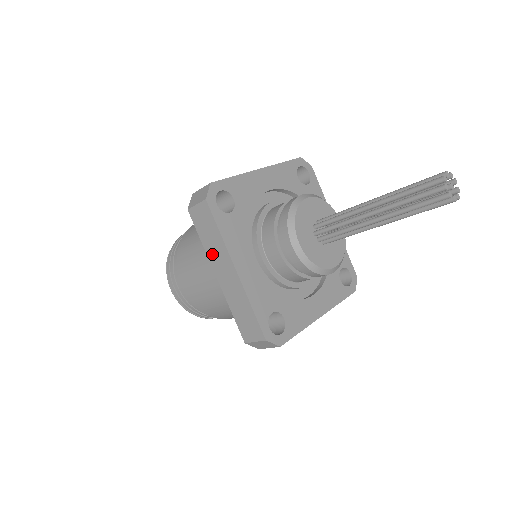
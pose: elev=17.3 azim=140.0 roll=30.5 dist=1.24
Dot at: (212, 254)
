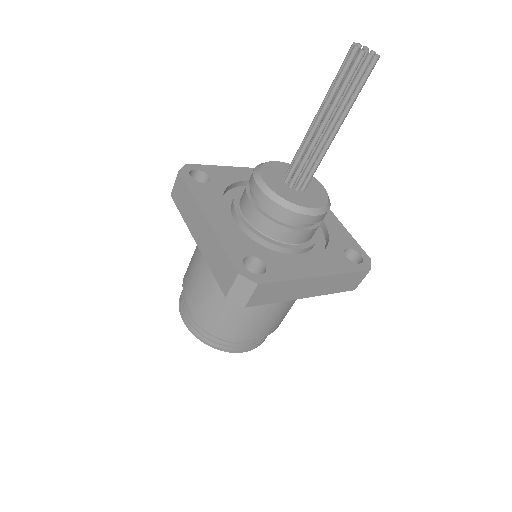
Dot at: (189, 220)
